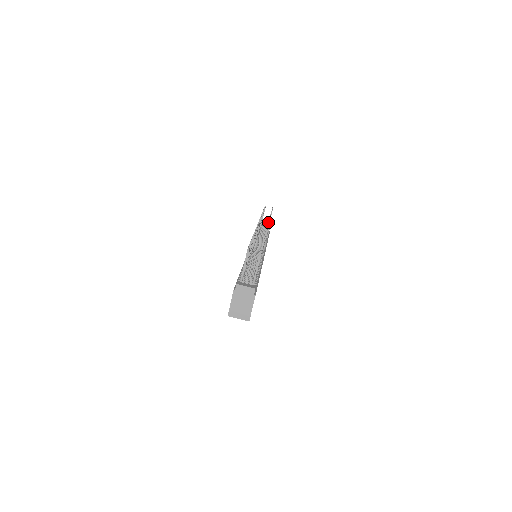
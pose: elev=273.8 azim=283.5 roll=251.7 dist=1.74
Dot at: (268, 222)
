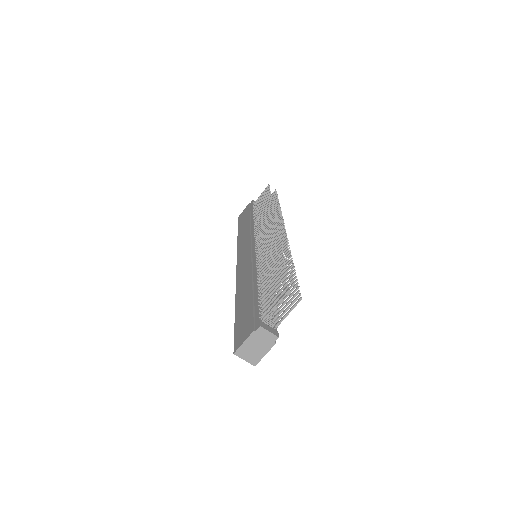
Dot at: (284, 225)
